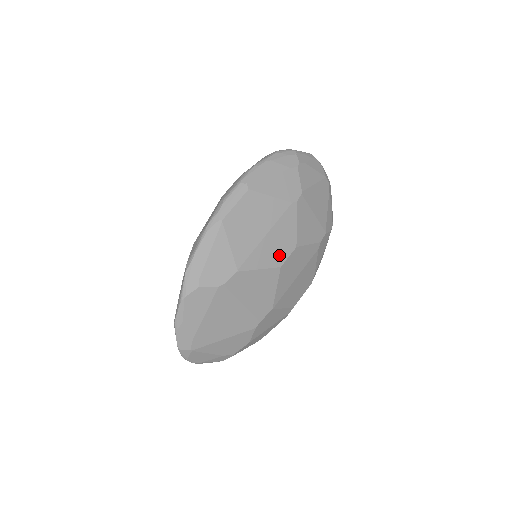
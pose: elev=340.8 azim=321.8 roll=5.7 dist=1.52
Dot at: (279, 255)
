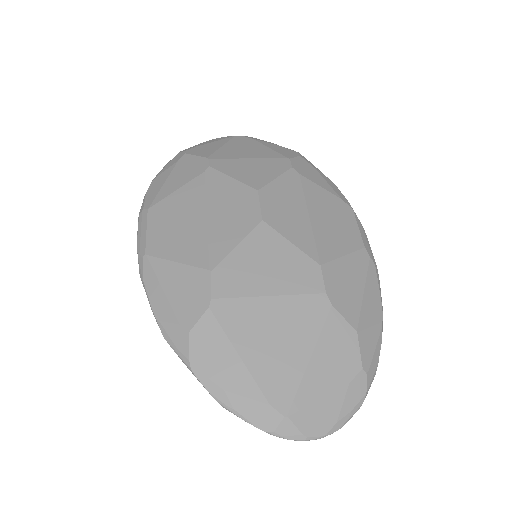
Dot at: (246, 214)
